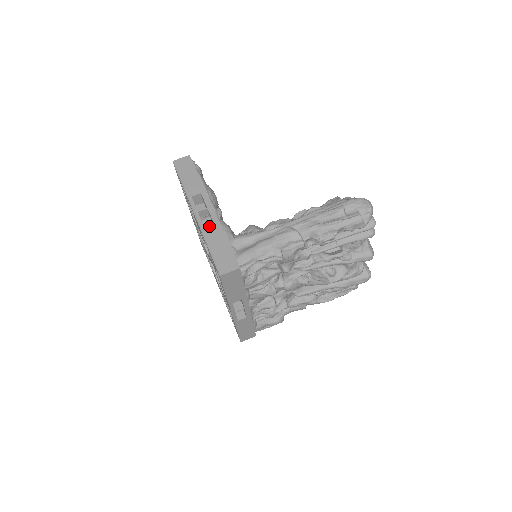
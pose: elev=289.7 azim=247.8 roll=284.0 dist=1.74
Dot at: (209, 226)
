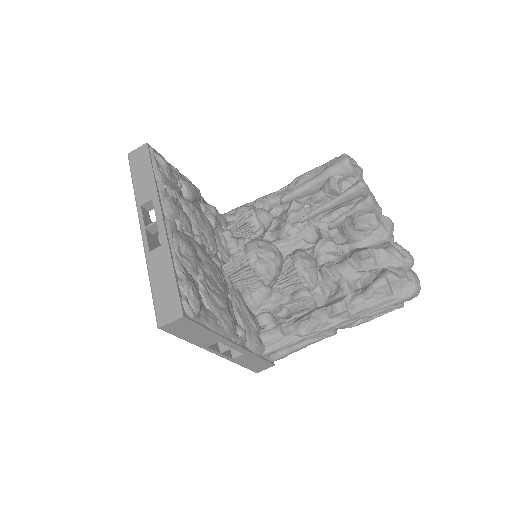
Dot at: (238, 357)
